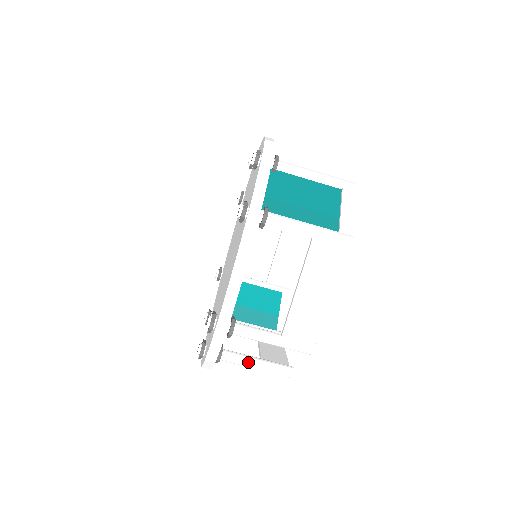
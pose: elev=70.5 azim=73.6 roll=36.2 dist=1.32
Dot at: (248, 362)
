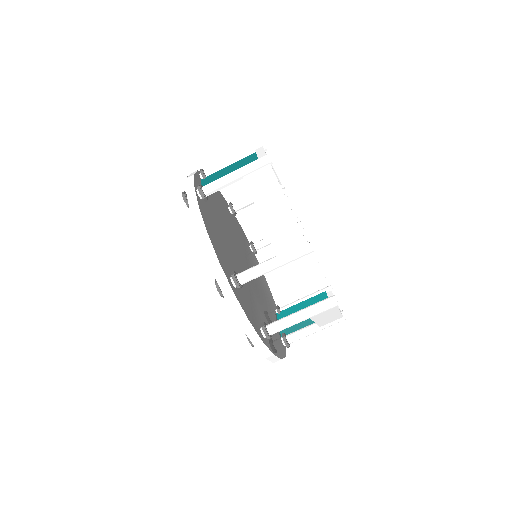
Dot at: (291, 317)
